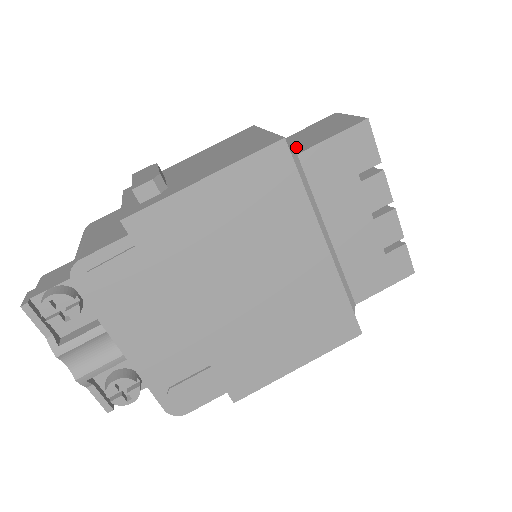
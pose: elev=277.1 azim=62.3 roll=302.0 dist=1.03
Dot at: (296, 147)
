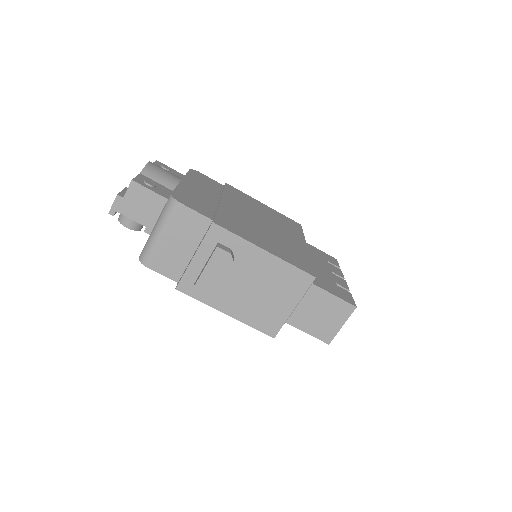
Dot at: (298, 314)
